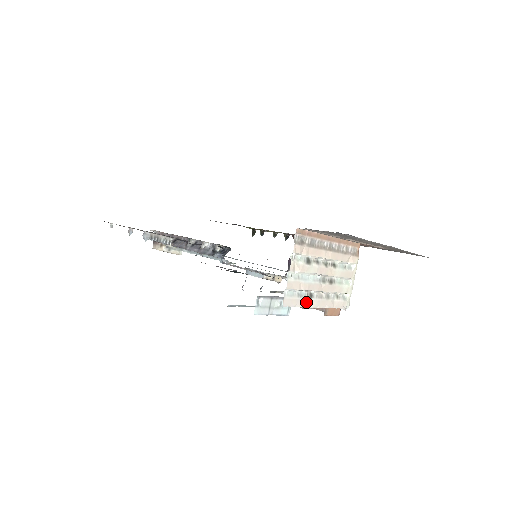
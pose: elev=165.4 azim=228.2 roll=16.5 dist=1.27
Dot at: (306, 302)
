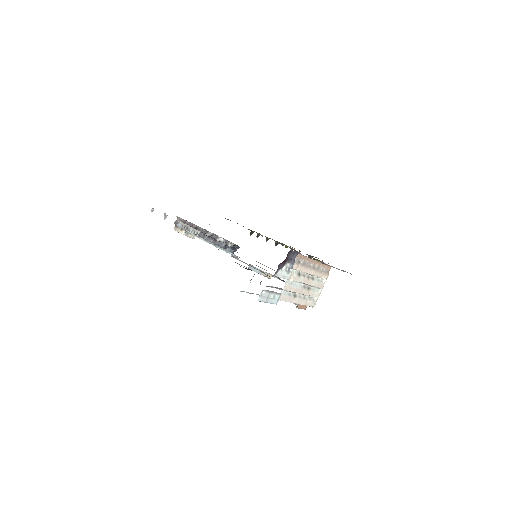
Dot at: (292, 299)
